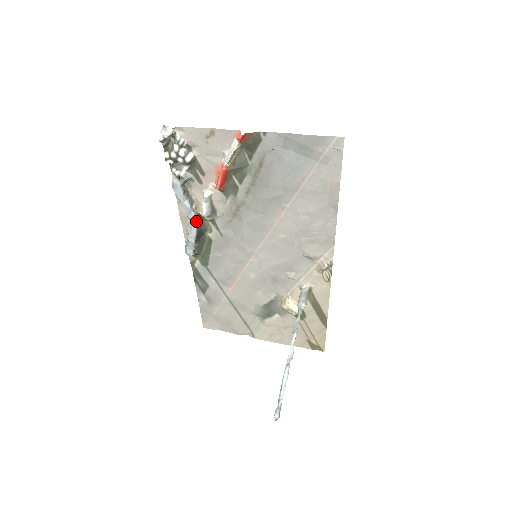
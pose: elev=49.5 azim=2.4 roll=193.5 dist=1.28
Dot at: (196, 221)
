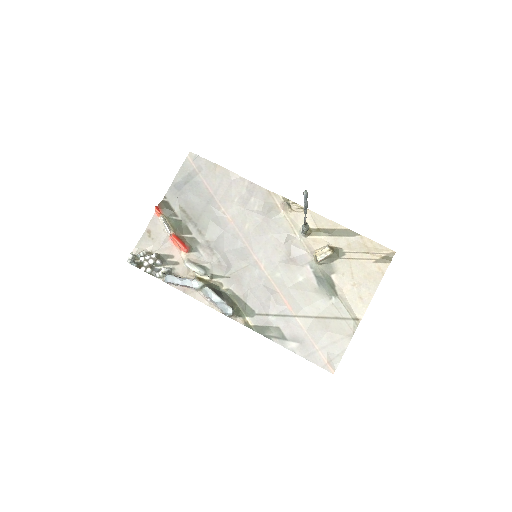
Dot at: (203, 285)
